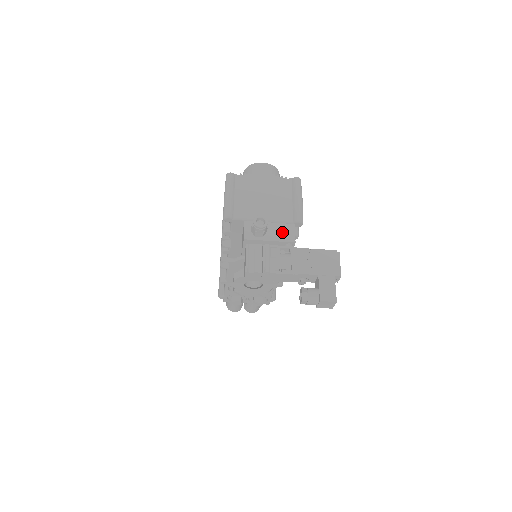
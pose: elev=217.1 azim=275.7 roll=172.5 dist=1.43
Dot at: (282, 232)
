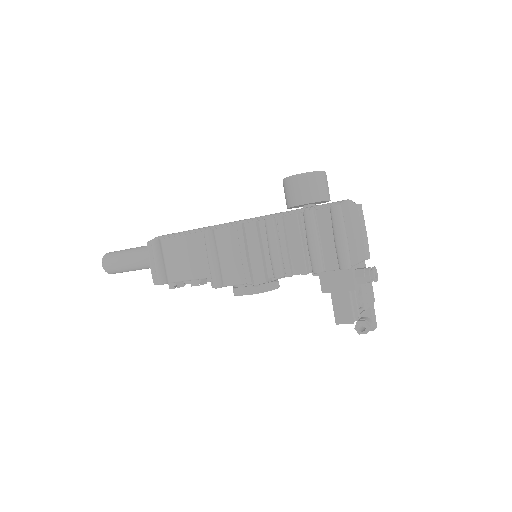
Dot at: occluded
